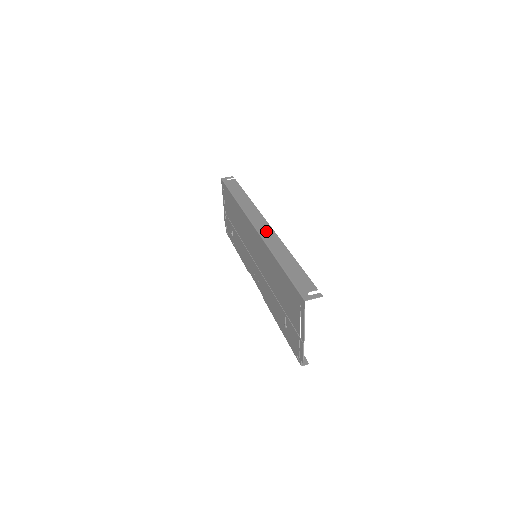
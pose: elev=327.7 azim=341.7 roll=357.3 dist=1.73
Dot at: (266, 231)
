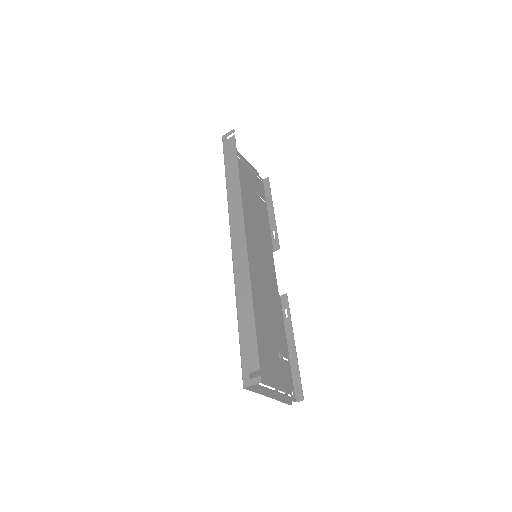
Dot at: (239, 251)
